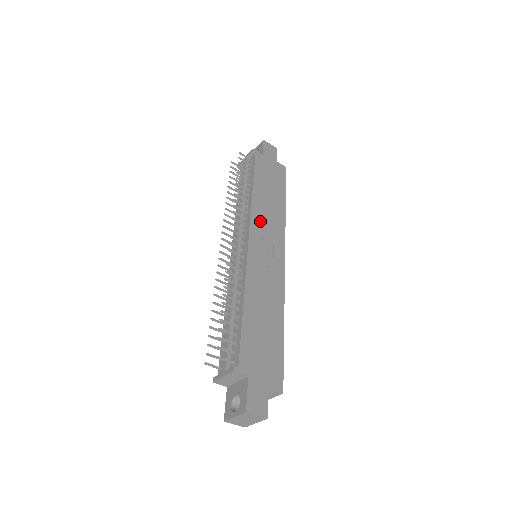
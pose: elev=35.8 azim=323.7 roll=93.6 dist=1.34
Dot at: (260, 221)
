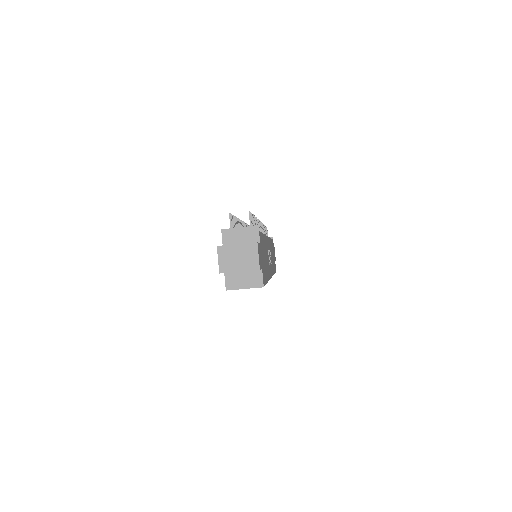
Dot at: (270, 248)
